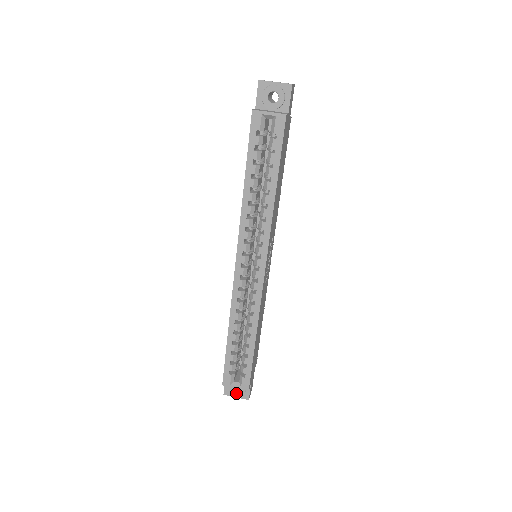
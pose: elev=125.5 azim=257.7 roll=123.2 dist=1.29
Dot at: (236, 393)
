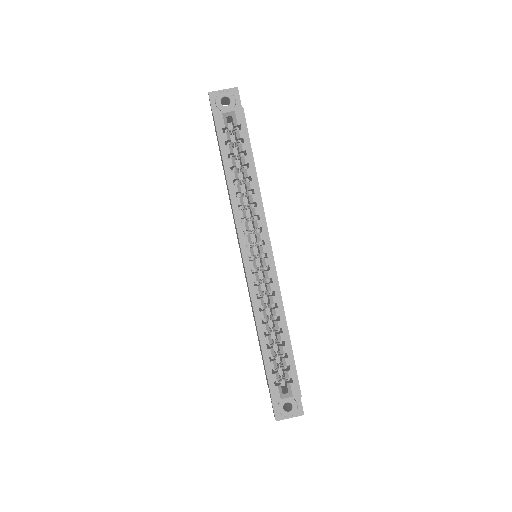
Dot at: (288, 412)
